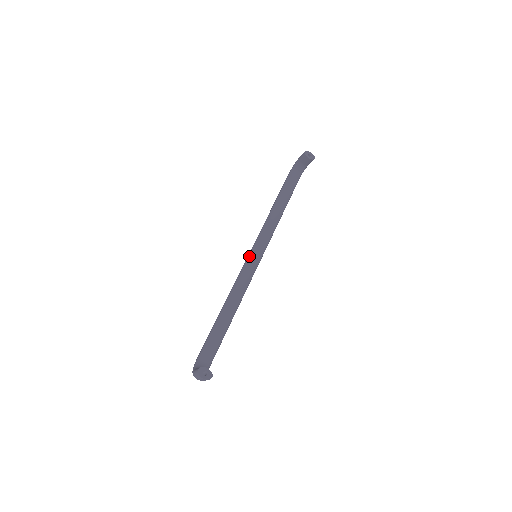
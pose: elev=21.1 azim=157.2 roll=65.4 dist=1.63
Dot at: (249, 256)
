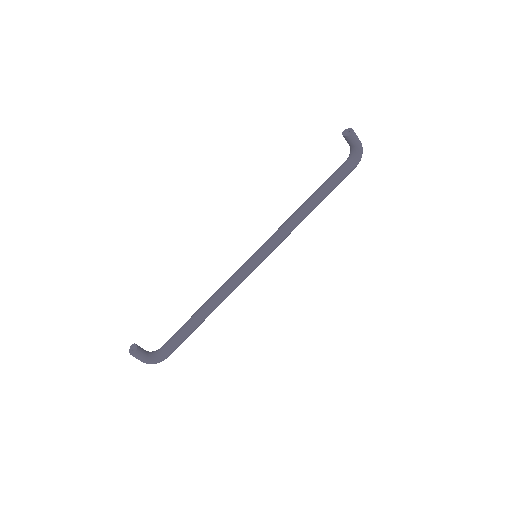
Dot at: (250, 257)
